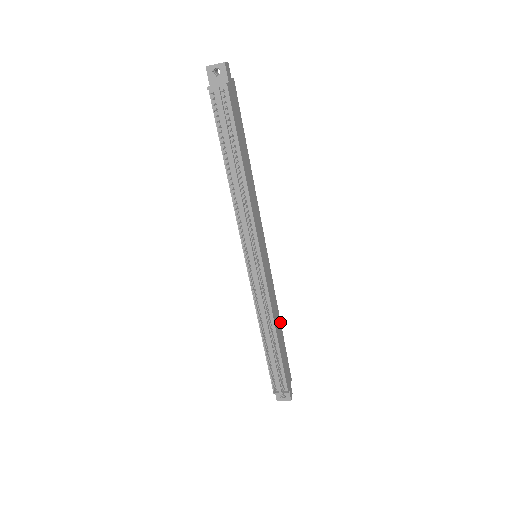
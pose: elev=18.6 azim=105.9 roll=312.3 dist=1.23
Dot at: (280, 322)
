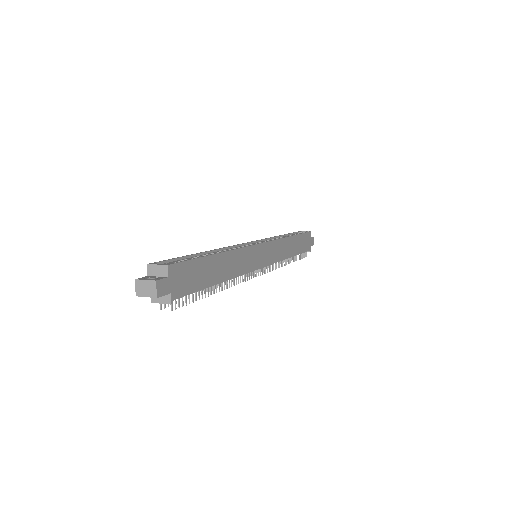
Dot at: (291, 237)
